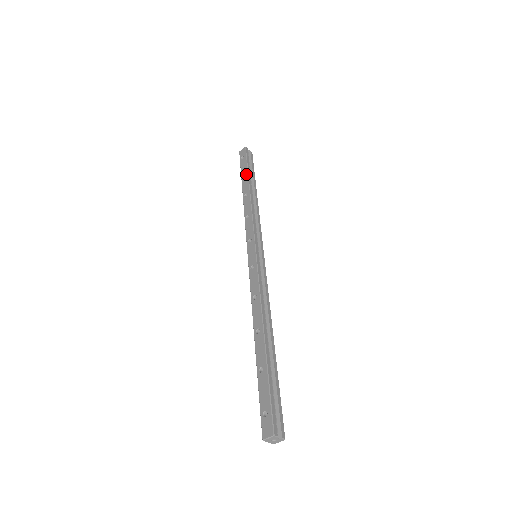
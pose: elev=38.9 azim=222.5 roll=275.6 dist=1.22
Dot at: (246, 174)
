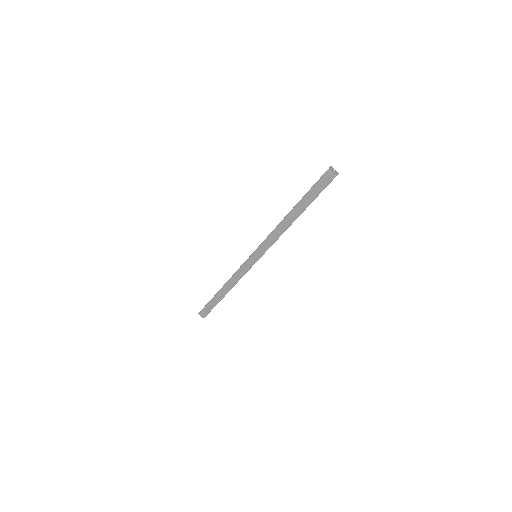
Dot at: occluded
